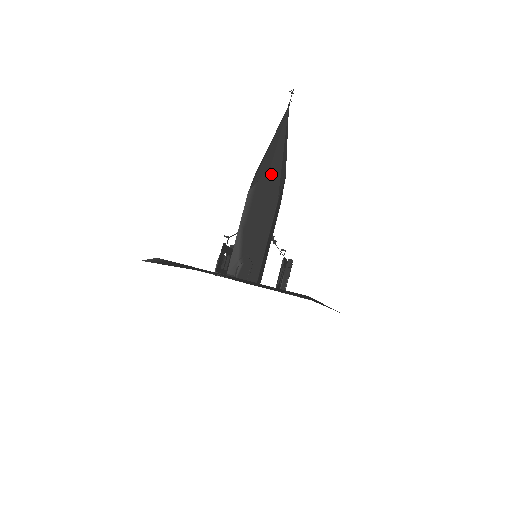
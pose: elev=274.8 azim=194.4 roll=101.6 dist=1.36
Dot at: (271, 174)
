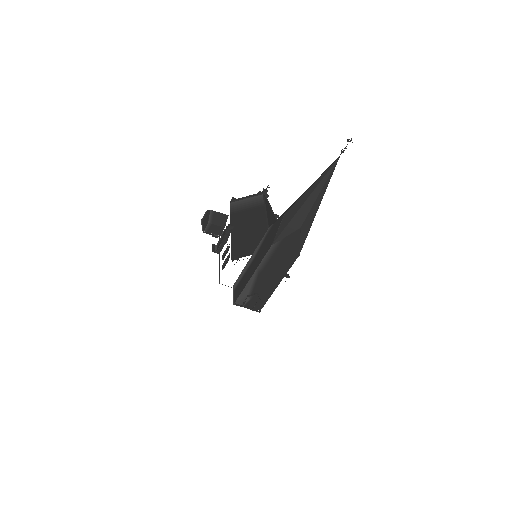
Dot at: (299, 234)
